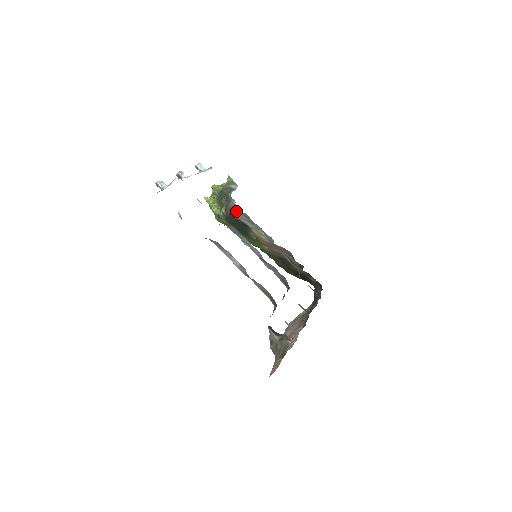
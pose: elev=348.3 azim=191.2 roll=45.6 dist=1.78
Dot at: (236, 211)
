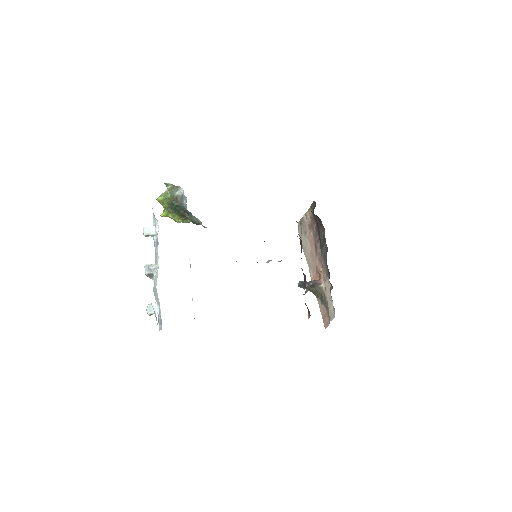
Dot at: occluded
